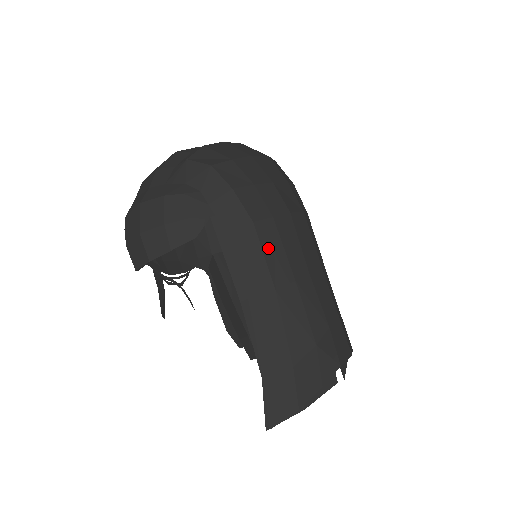
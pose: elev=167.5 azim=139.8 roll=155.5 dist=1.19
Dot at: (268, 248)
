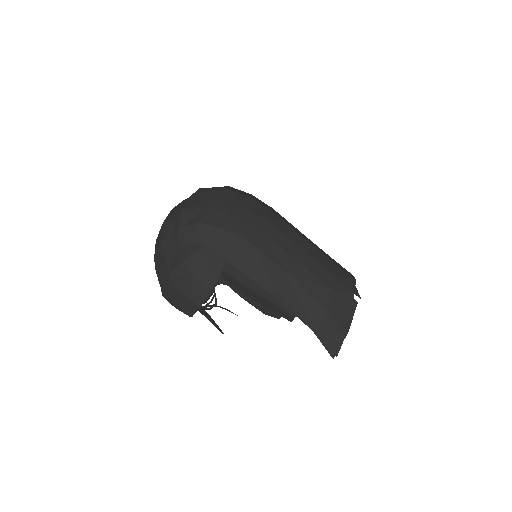
Dot at: (268, 252)
